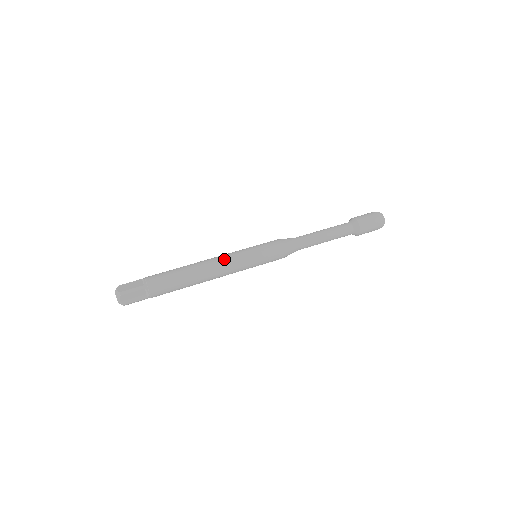
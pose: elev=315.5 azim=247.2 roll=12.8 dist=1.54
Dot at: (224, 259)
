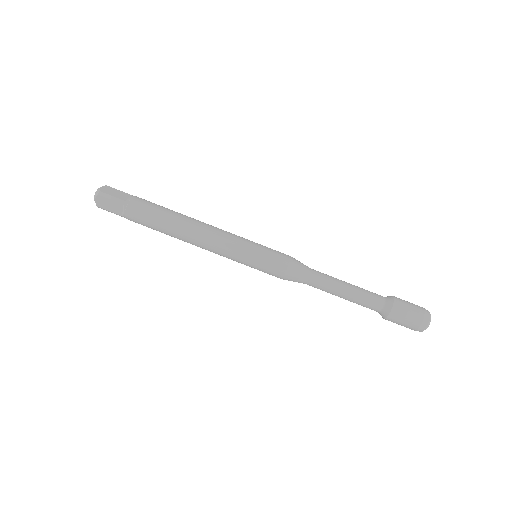
Dot at: (212, 251)
